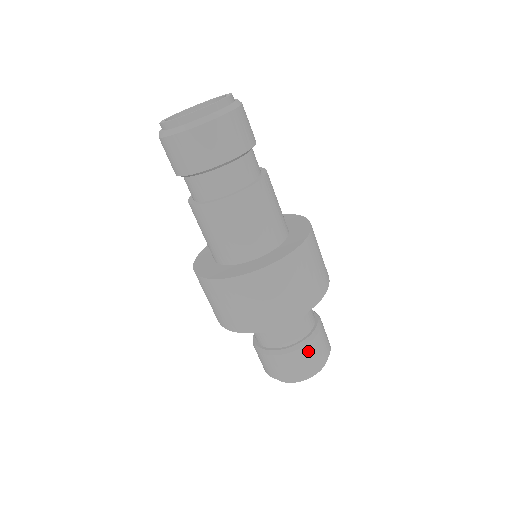
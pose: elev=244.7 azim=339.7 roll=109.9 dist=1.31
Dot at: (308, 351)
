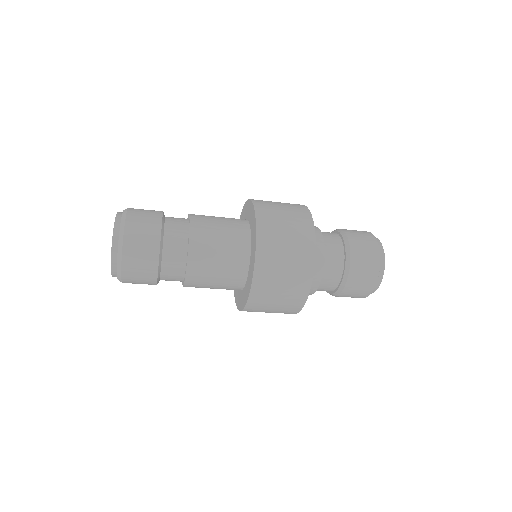
Dot at: (352, 286)
